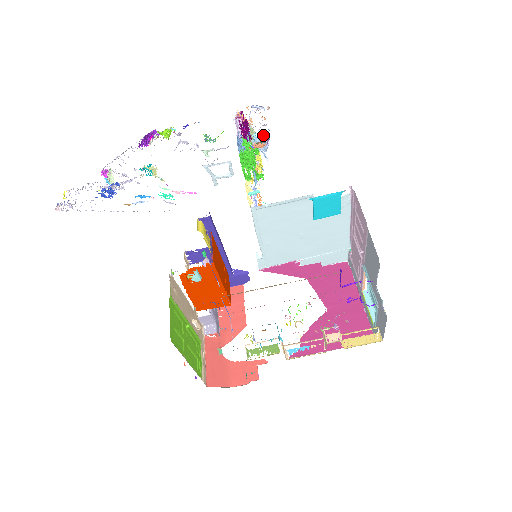
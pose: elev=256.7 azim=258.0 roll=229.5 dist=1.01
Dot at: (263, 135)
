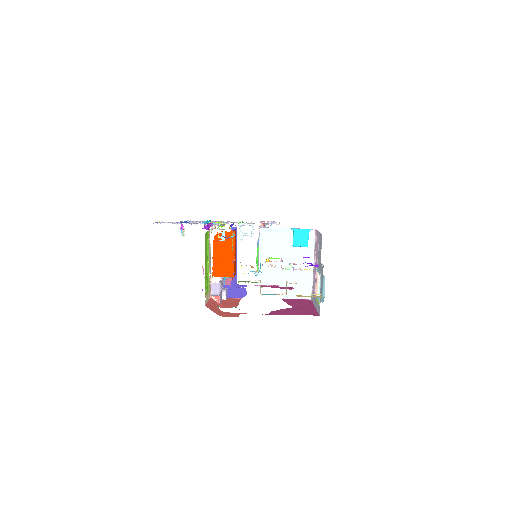
Dot at: occluded
